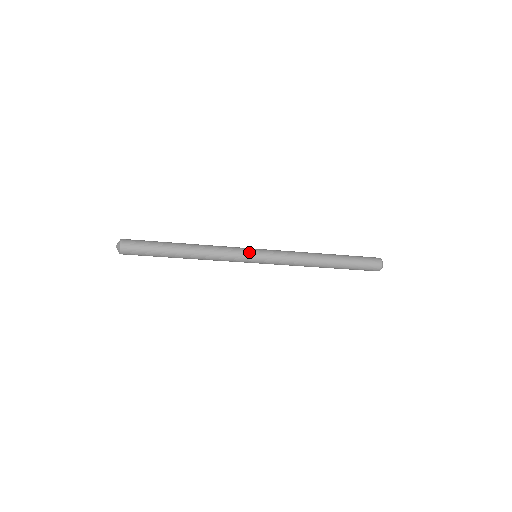
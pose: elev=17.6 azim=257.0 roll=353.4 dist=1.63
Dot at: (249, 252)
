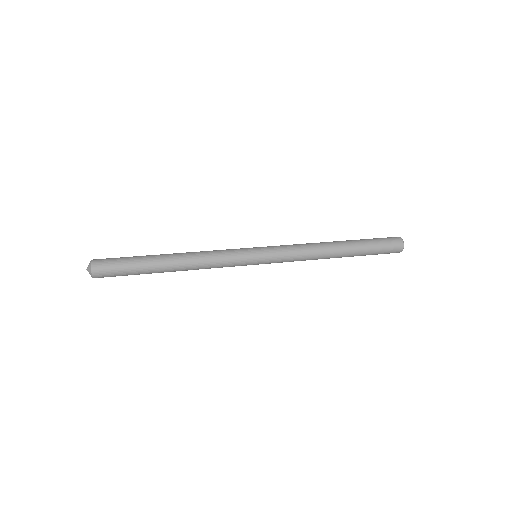
Dot at: (247, 252)
